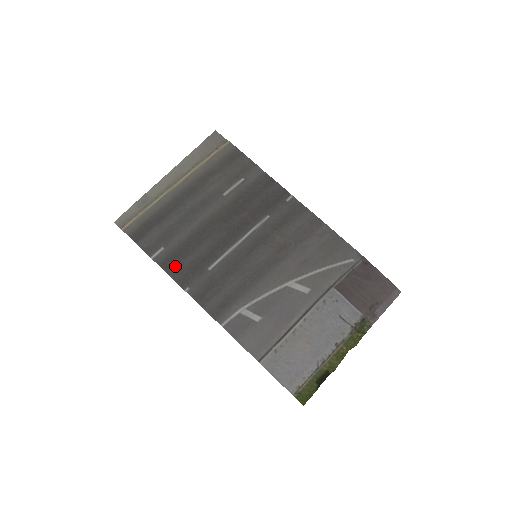
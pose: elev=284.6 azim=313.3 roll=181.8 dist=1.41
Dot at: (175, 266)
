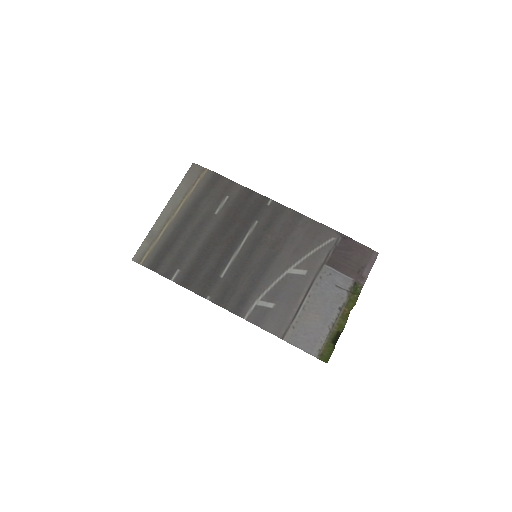
Dot at: (193, 282)
